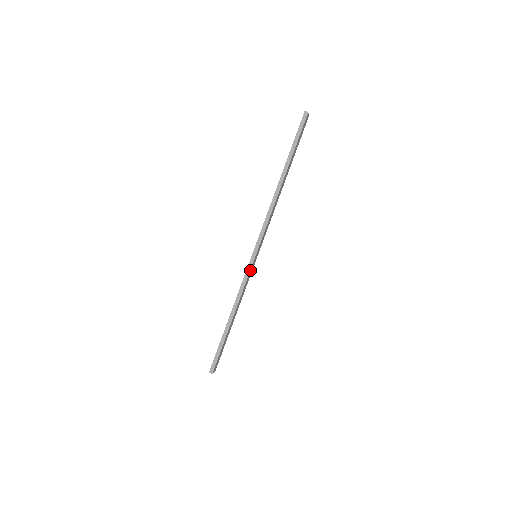
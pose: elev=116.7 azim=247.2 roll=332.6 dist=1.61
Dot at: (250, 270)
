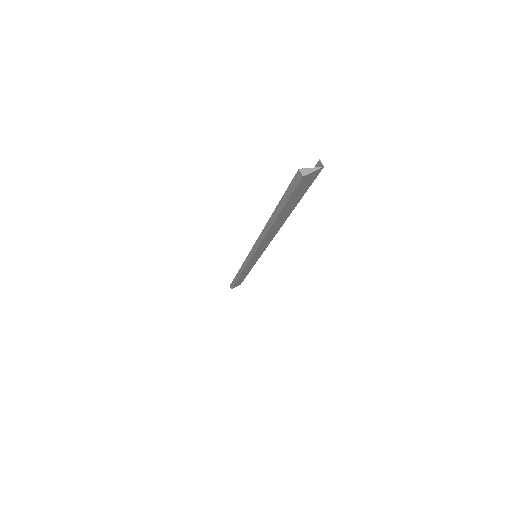
Dot at: (248, 263)
